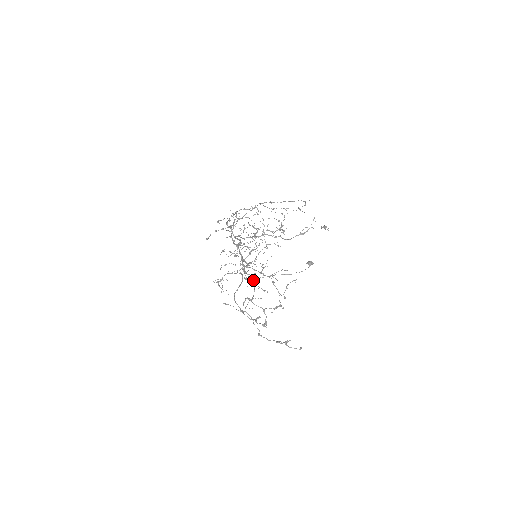
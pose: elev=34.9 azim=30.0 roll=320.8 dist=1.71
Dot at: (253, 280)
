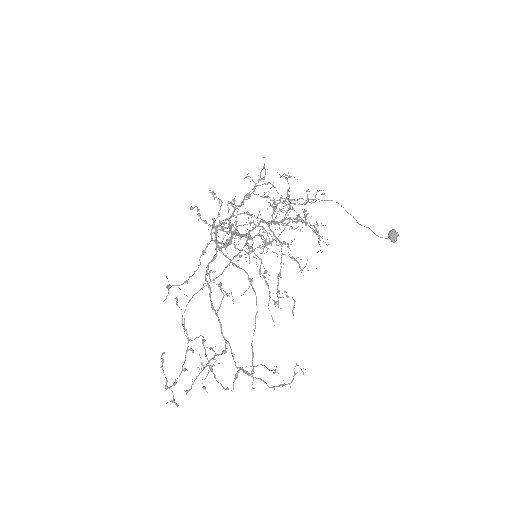
Dot at: (283, 225)
